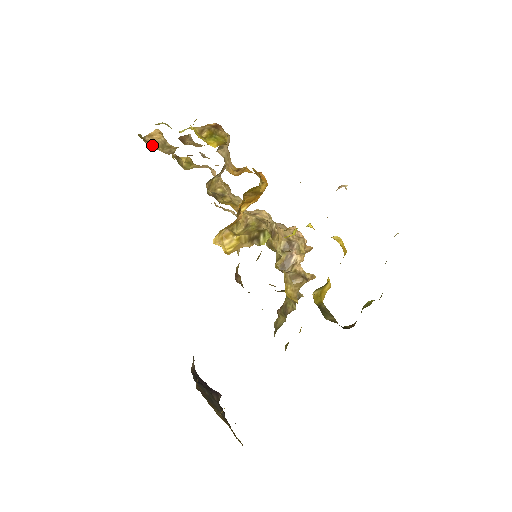
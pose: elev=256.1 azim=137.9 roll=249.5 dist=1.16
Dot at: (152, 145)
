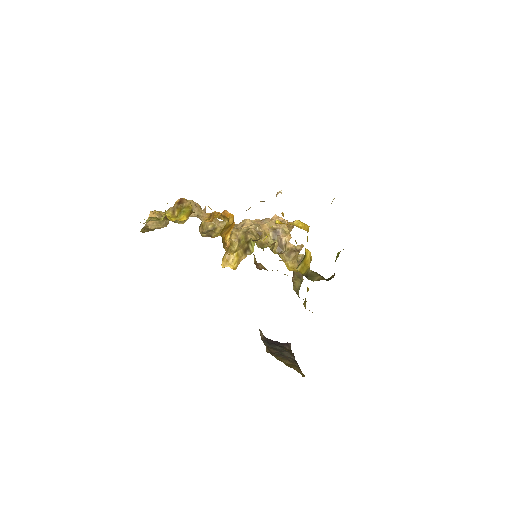
Dot at: (153, 226)
